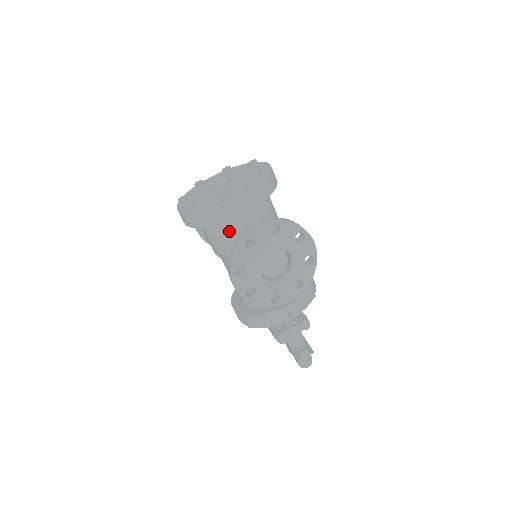
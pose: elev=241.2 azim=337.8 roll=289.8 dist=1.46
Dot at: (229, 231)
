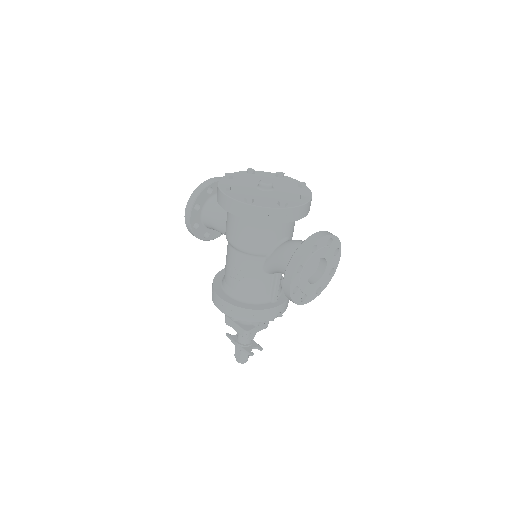
Dot at: (272, 231)
